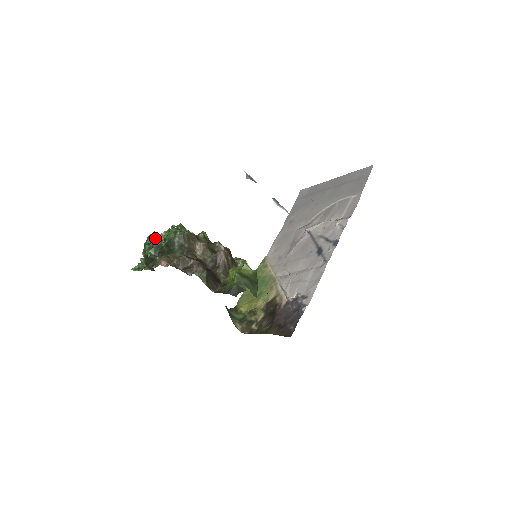
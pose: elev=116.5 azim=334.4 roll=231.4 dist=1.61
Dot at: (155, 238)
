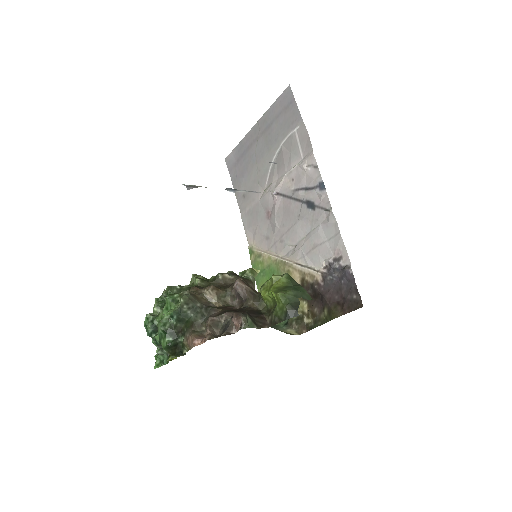
Dot at: (161, 323)
